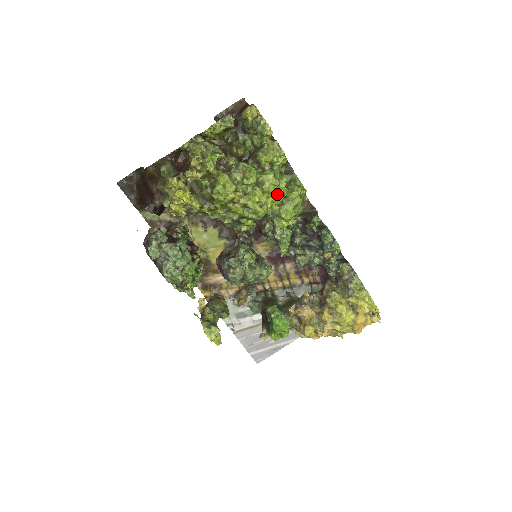
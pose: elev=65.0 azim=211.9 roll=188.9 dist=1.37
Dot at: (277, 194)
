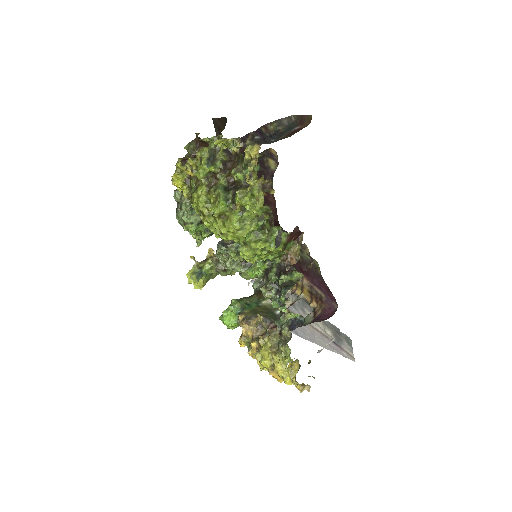
Dot at: (237, 235)
